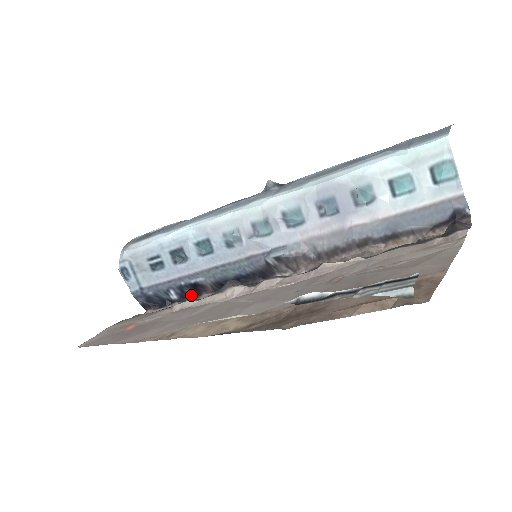
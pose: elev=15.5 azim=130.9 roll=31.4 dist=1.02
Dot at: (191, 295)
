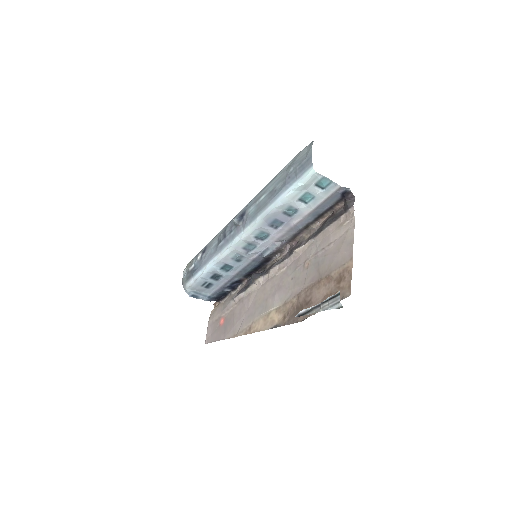
Dot at: (236, 285)
